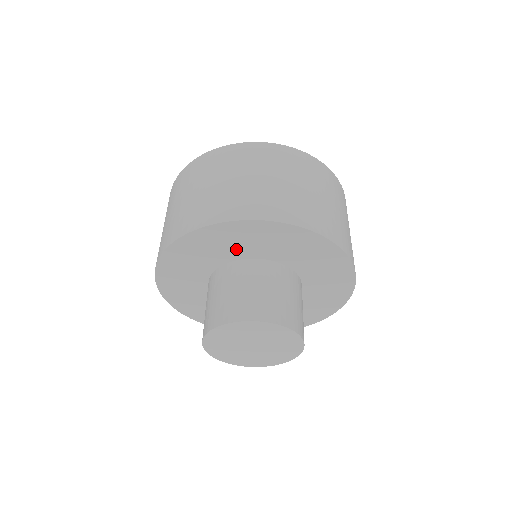
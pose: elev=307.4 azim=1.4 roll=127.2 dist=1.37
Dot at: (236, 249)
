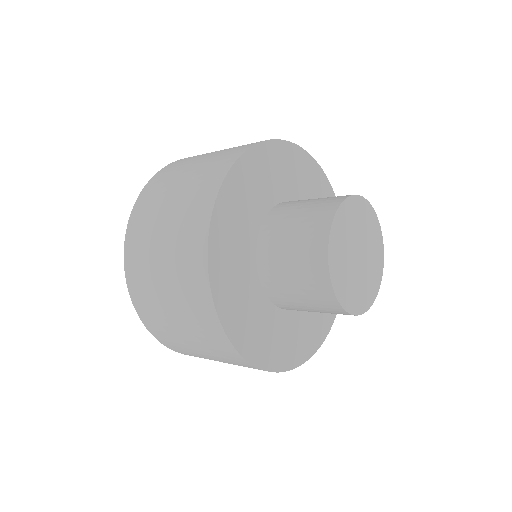
Dot at: (249, 216)
